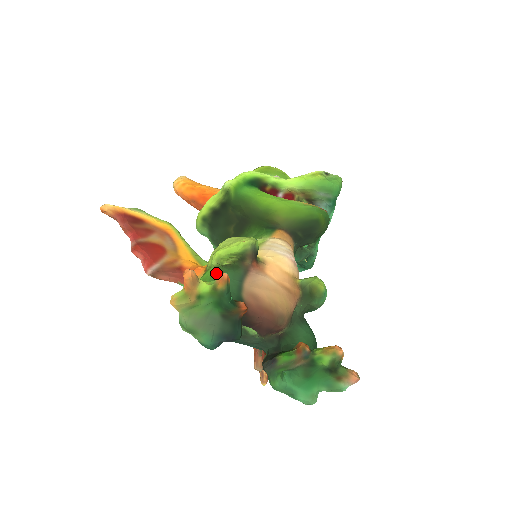
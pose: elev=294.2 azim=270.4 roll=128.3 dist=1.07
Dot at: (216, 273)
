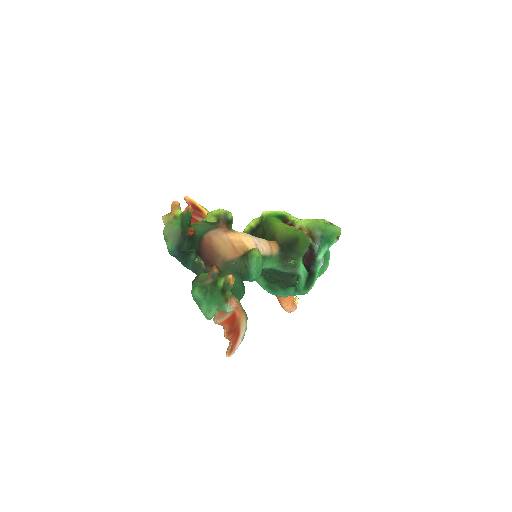
Dot at: (200, 222)
